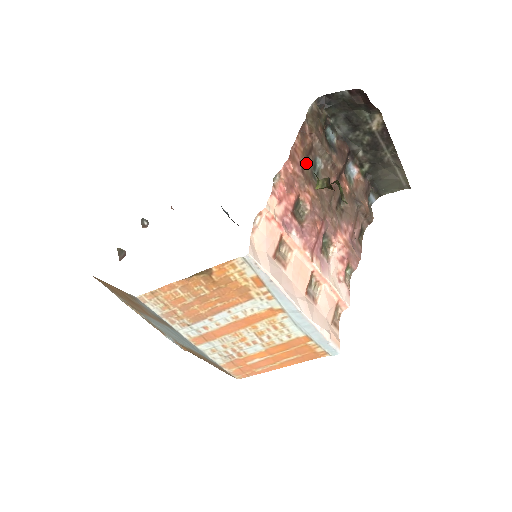
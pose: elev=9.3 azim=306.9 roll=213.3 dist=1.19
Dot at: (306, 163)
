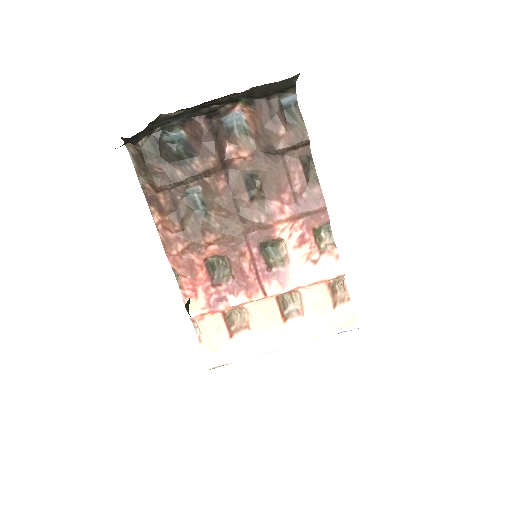
Dot at: (182, 222)
